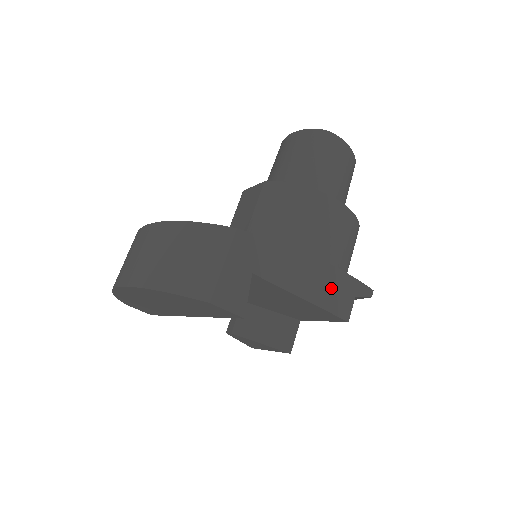
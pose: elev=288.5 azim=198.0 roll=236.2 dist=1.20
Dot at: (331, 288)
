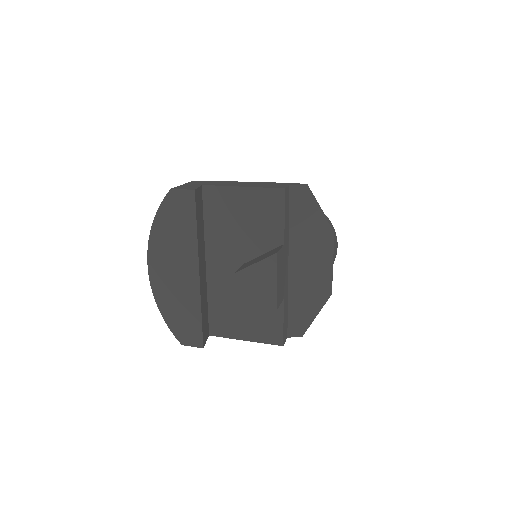
Dot at: (266, 185)
